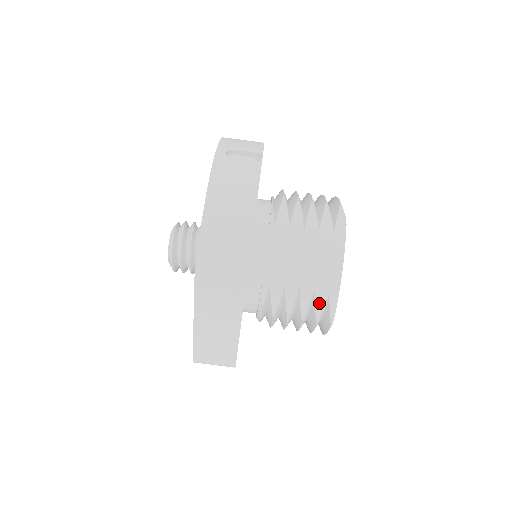
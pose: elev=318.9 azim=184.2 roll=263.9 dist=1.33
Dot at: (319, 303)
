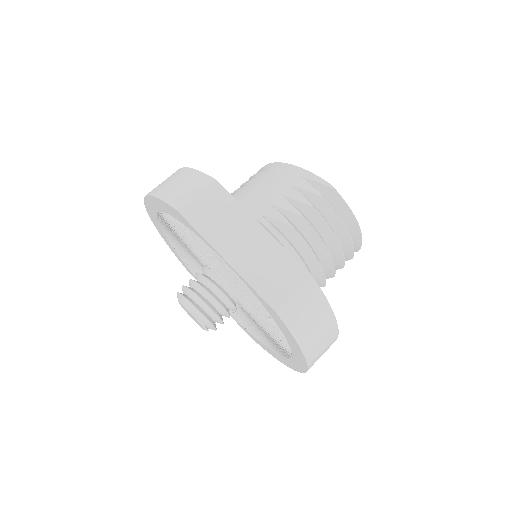
Dot at: (305, 187)
